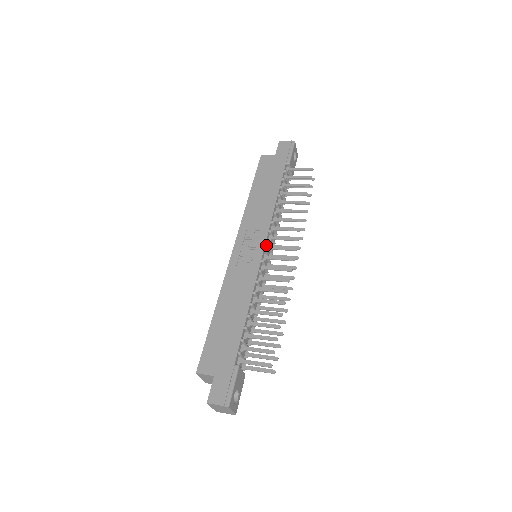
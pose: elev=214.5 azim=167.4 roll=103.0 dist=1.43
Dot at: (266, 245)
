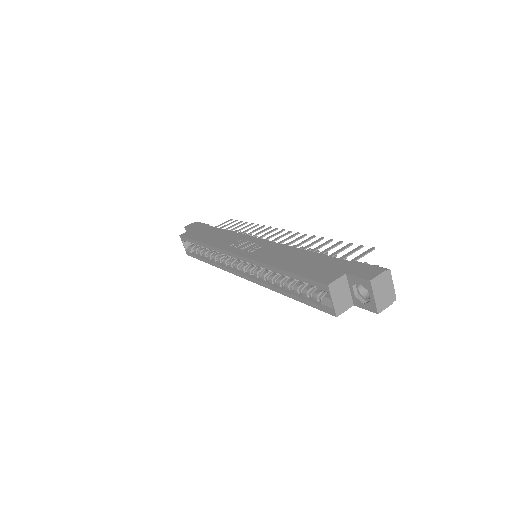
Dot at: occluded
